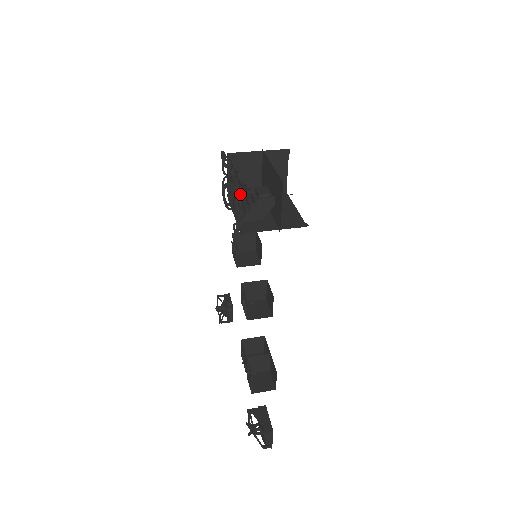
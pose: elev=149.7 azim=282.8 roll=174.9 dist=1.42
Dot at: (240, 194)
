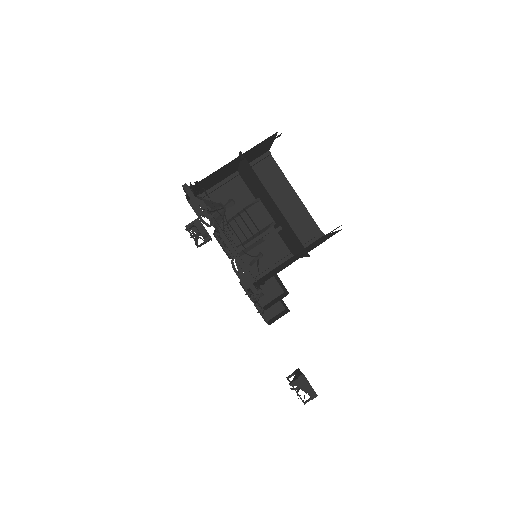
Dot at: (211, 190)
